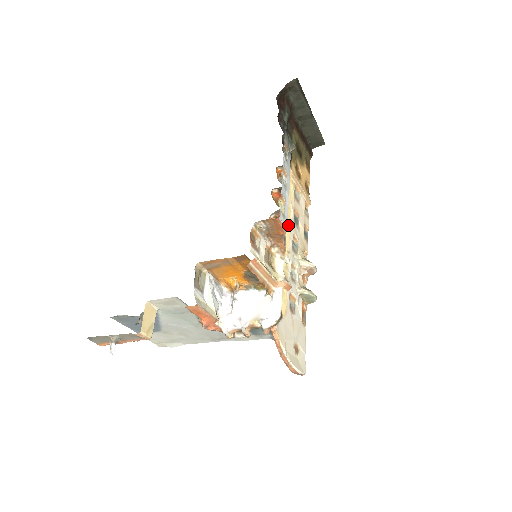
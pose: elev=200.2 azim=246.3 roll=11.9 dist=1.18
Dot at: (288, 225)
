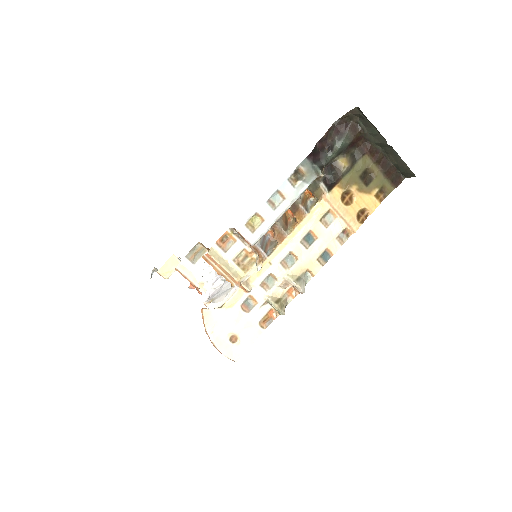
Dot at: (287, 241)
